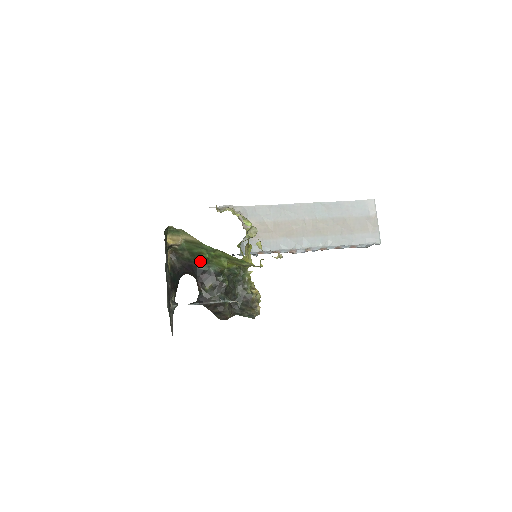
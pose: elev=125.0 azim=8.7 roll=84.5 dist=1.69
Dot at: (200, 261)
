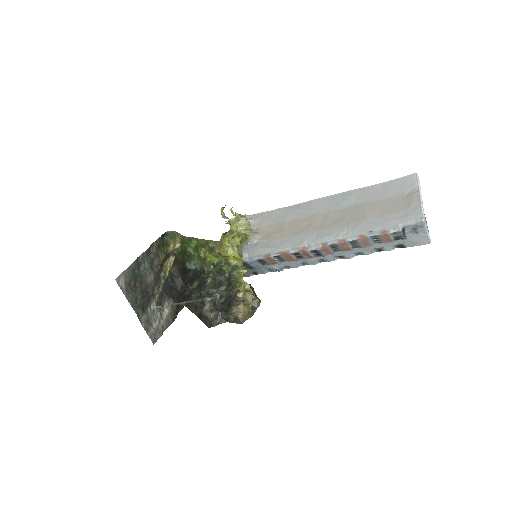
Dot at: (187, 259)
